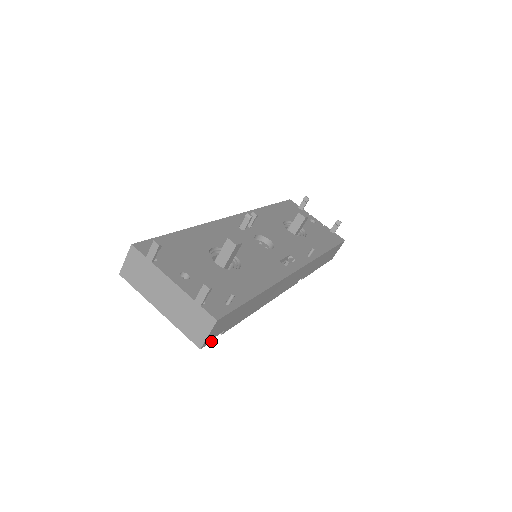
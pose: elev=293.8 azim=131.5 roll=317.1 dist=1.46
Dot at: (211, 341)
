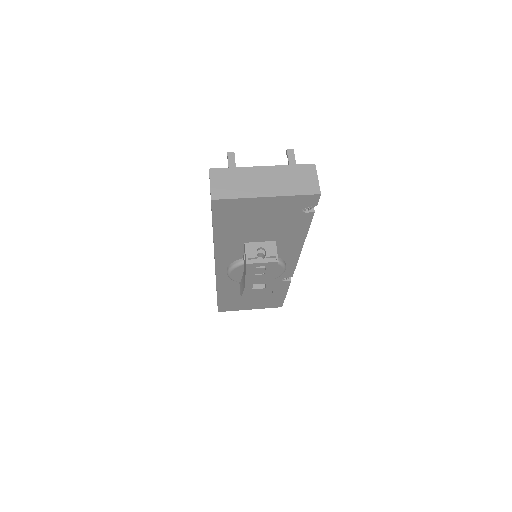
Dot at: (317, 203)
